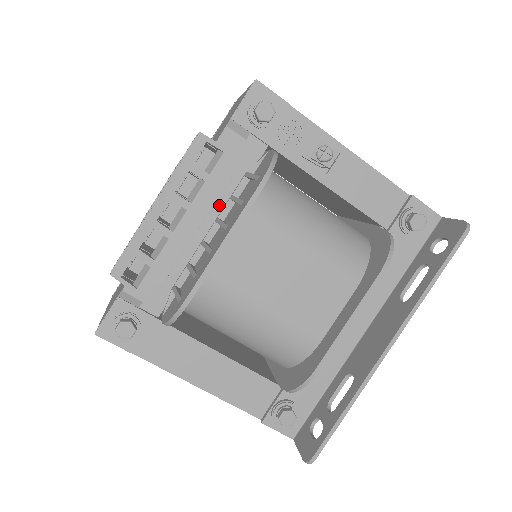
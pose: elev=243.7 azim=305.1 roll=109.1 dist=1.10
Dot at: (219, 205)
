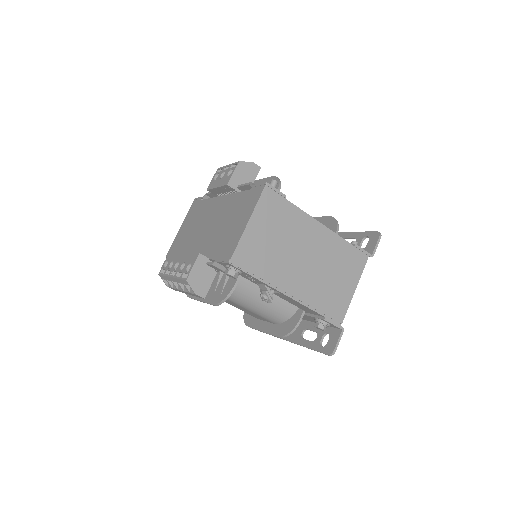
Dot at: occluded
